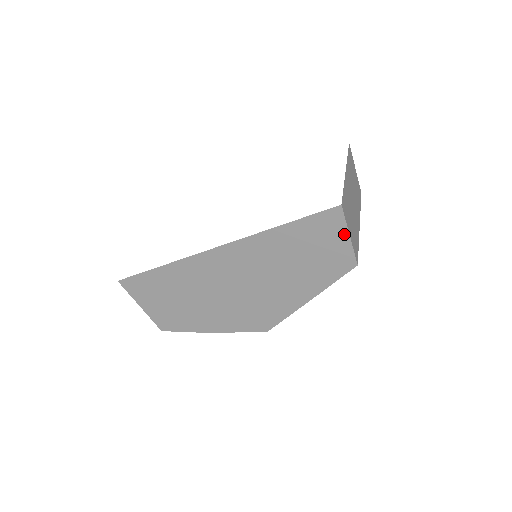
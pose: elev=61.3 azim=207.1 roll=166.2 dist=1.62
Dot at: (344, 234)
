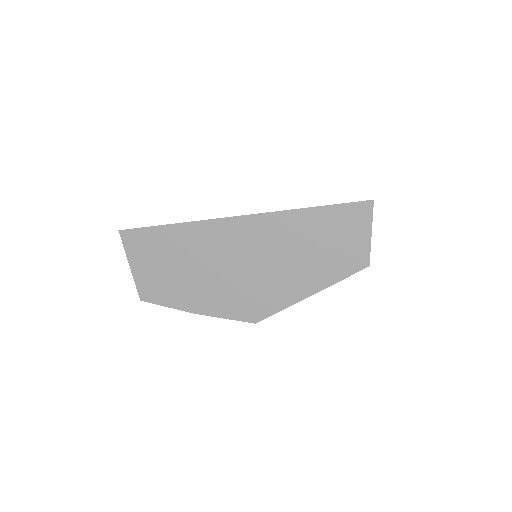
Dot at: (367, 230)
